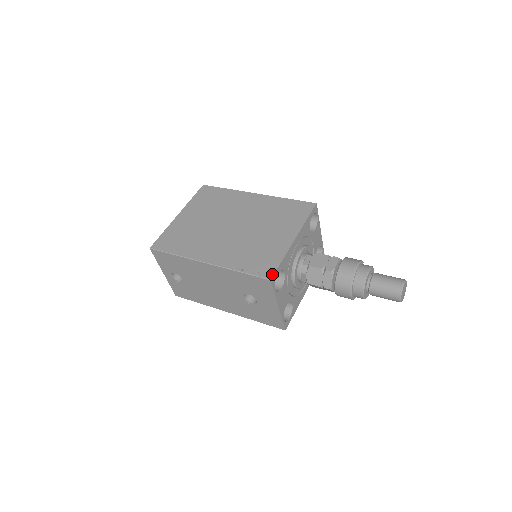
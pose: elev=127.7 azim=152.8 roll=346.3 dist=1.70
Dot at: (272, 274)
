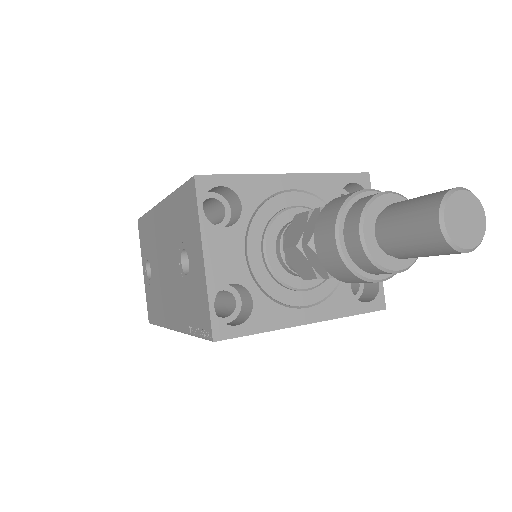
Dot at: (205, 175)
